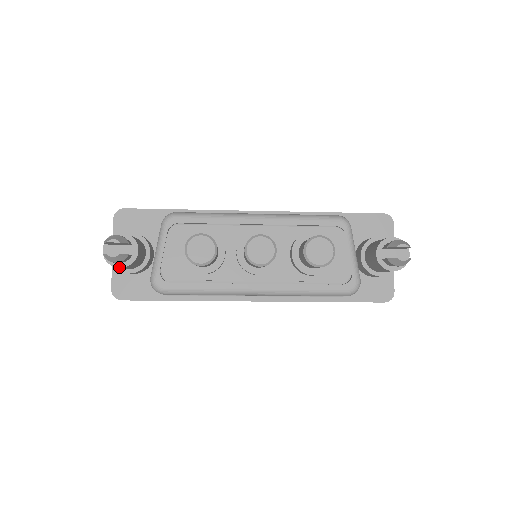
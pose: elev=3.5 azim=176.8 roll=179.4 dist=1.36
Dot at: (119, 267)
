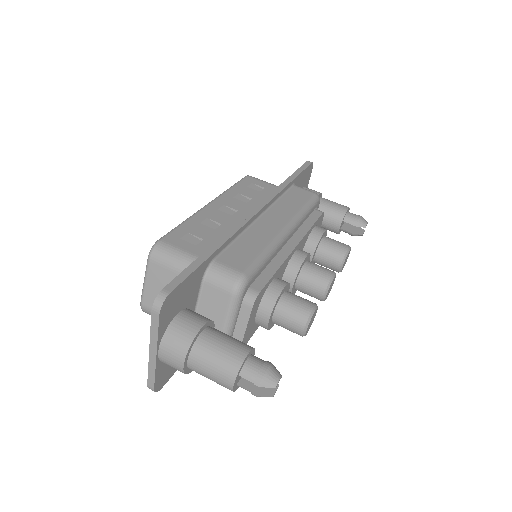
Dot at: occluded
